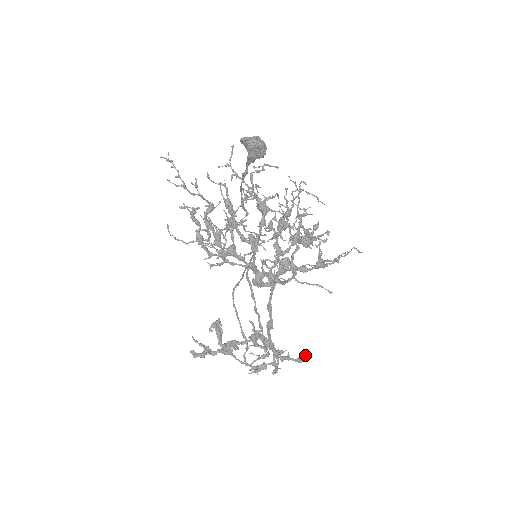
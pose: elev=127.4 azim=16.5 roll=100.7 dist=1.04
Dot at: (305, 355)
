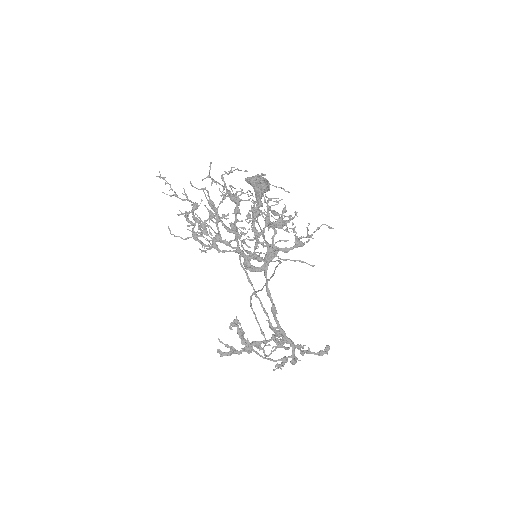
Dot at: (325, 349)
